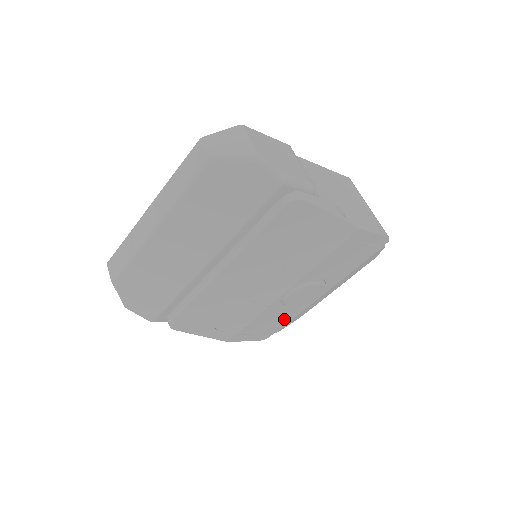
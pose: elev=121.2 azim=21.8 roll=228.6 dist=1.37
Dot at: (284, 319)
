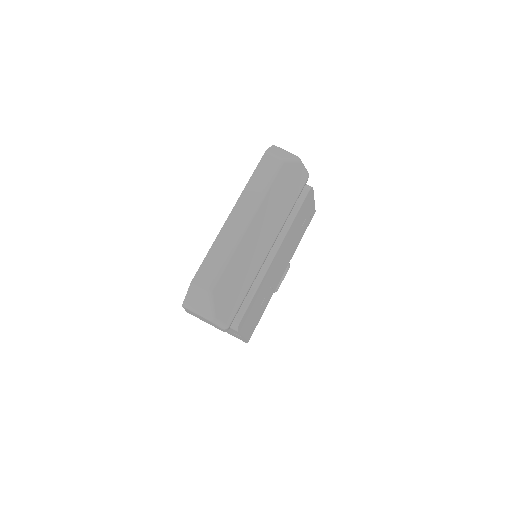
Dot at: occluded
